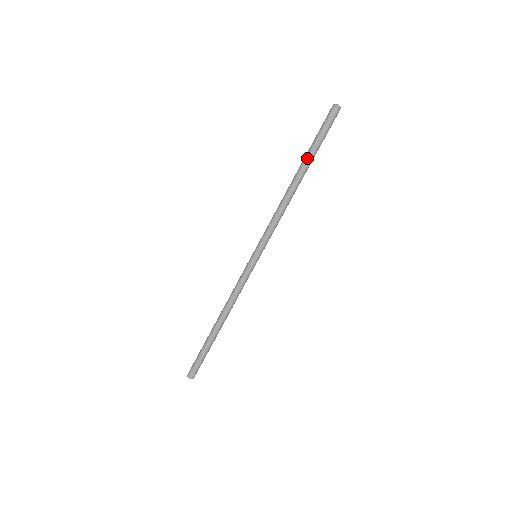
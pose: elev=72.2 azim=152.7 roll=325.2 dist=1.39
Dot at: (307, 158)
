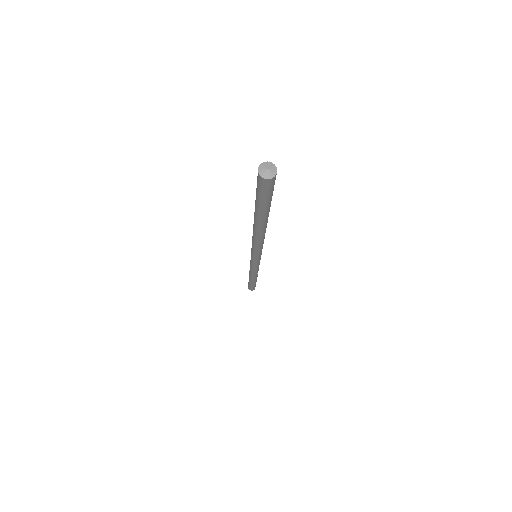
Dot at: (256, 216)
